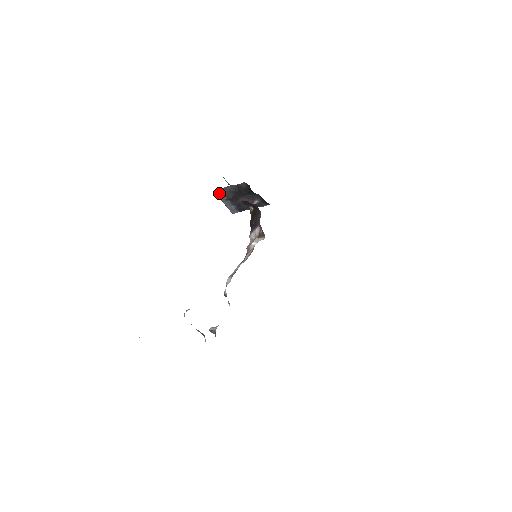
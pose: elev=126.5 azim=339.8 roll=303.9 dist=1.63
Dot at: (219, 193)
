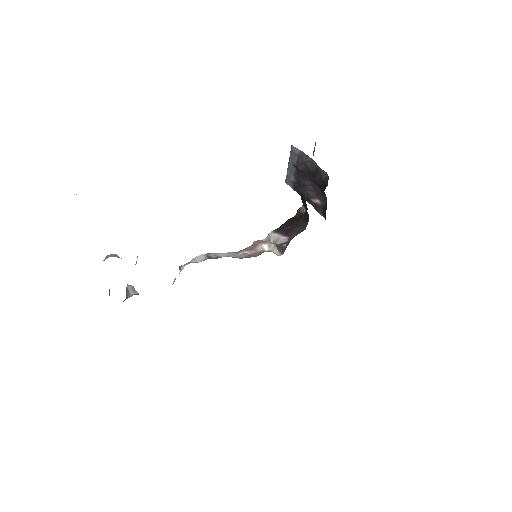
Dot at: (294, 151)
